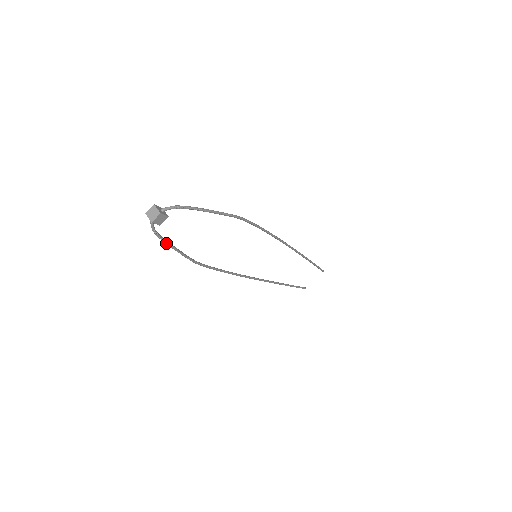
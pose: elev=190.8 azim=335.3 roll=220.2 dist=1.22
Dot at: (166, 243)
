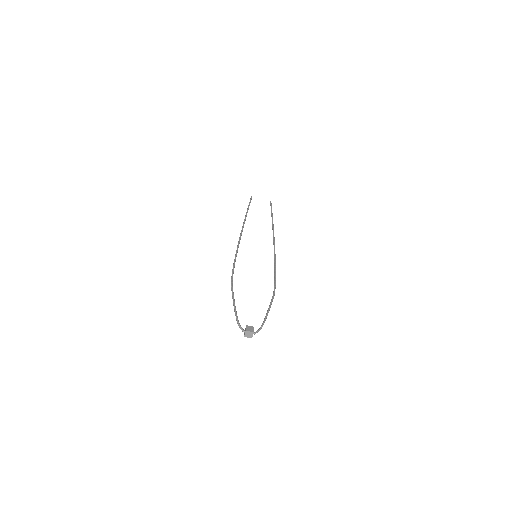
Dot at: (235, 313)
